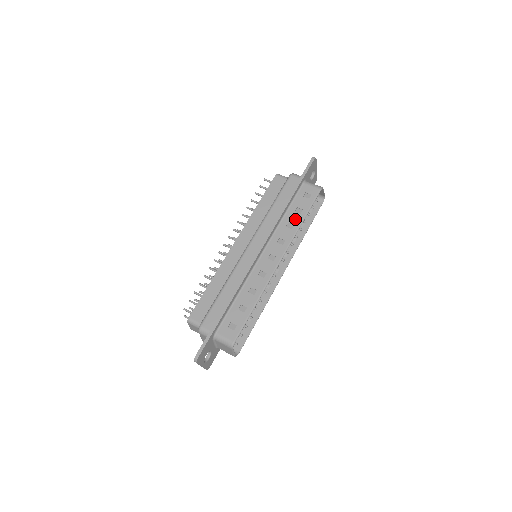
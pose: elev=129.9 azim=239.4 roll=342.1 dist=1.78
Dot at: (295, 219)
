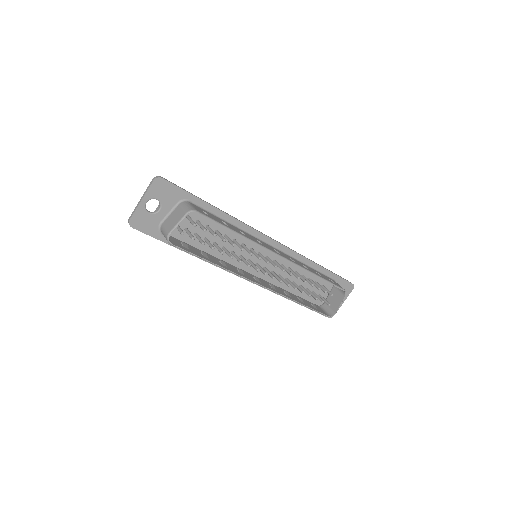
Dot at: (313, 271)
